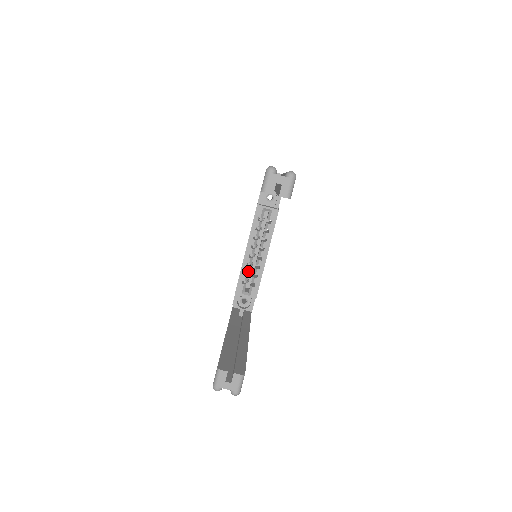
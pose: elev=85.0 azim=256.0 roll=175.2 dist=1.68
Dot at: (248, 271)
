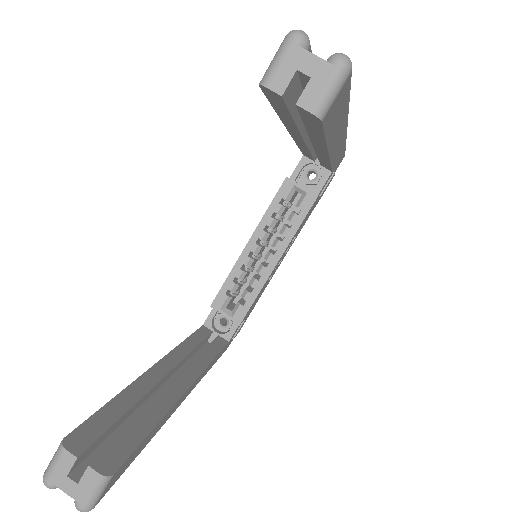
Dot at: (241, 277)
